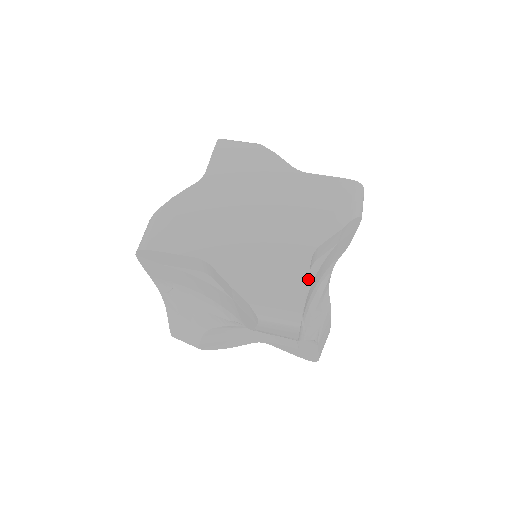
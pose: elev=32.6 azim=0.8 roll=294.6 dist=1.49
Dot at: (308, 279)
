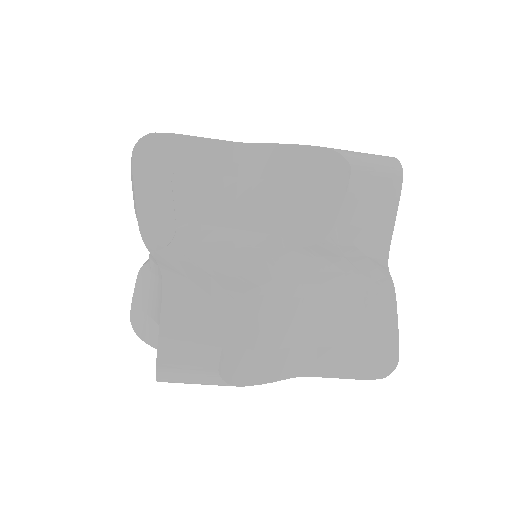
Dot at: occluded
